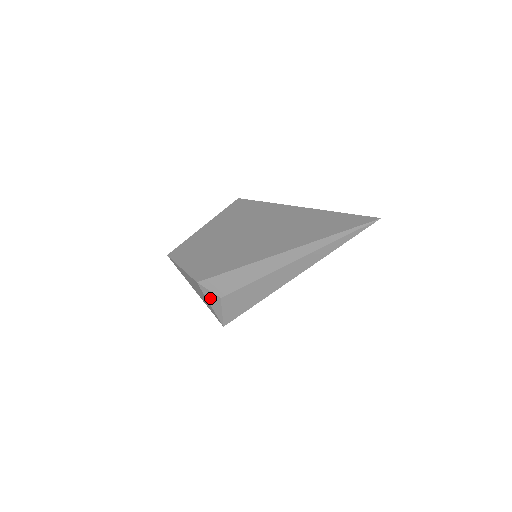
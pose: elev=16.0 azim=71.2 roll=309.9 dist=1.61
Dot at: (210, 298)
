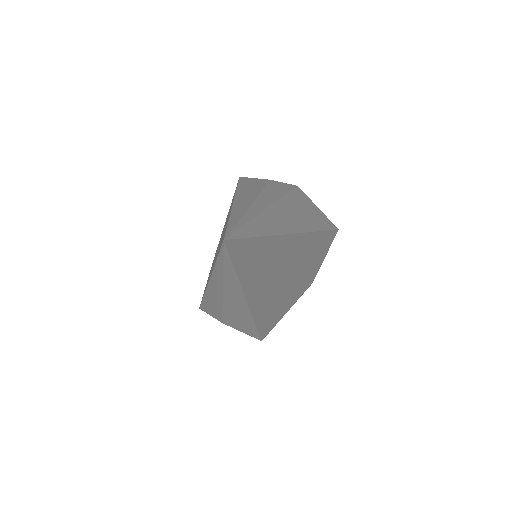
Dot at: occluded
